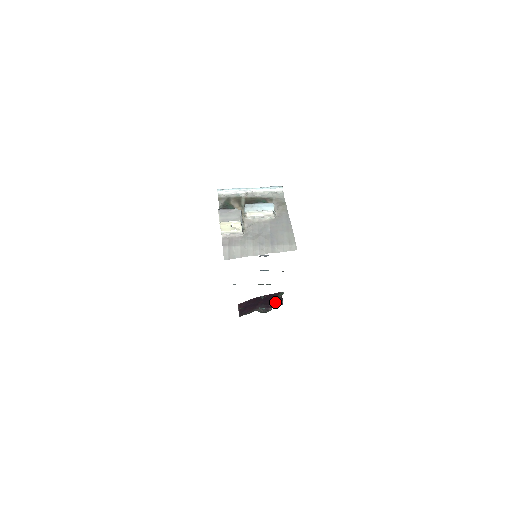
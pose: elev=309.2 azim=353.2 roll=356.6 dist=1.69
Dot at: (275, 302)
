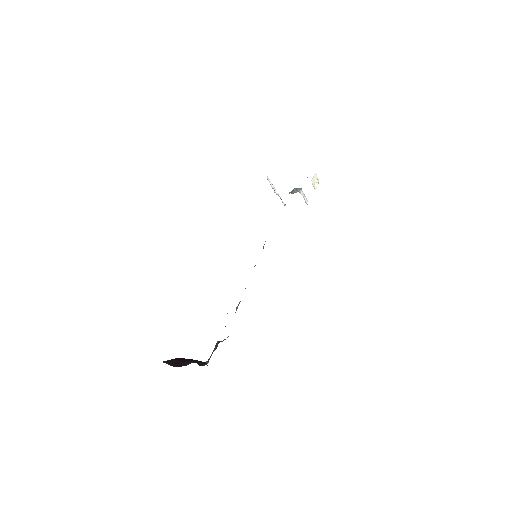
Dot at: occluded
